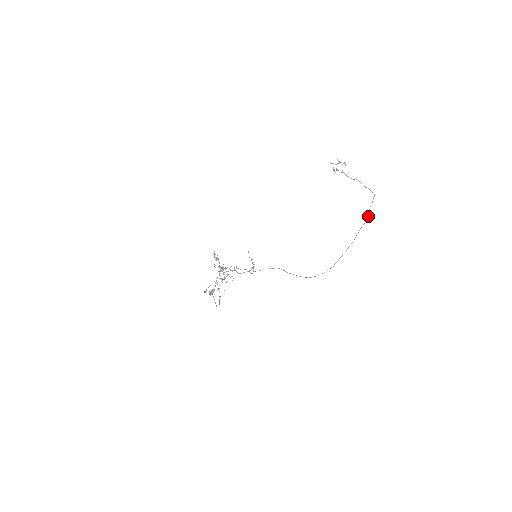
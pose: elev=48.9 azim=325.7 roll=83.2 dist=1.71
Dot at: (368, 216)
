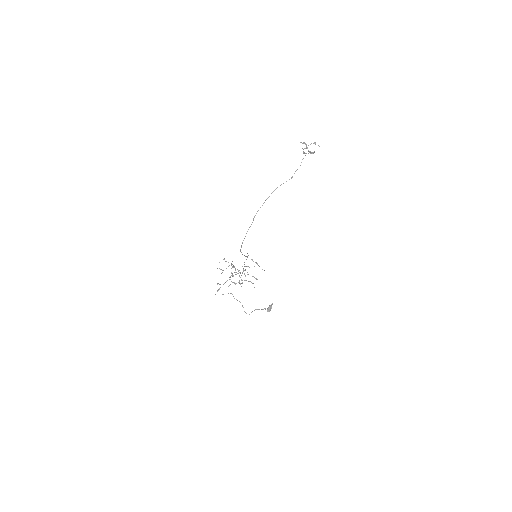
Dot at: (291, 177)
